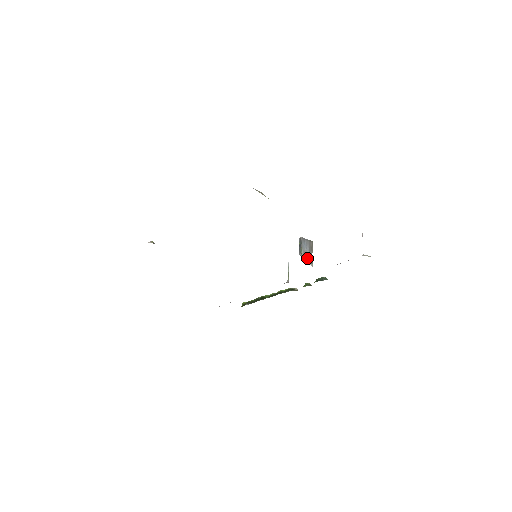
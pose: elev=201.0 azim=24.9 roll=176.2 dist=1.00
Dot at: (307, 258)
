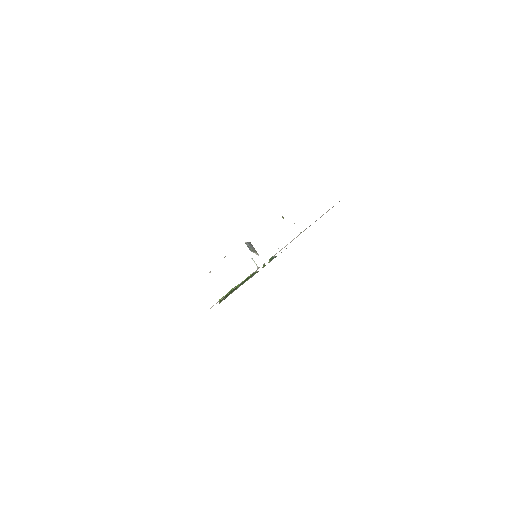
Dot at: (255, 252)
